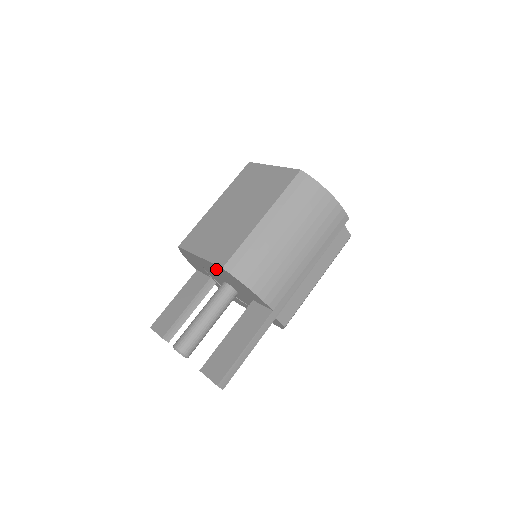
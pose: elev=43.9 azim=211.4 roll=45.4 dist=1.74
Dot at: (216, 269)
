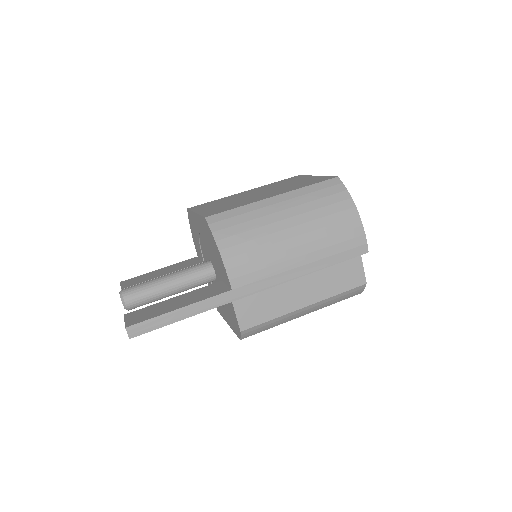
Dot at: (203, 229)
